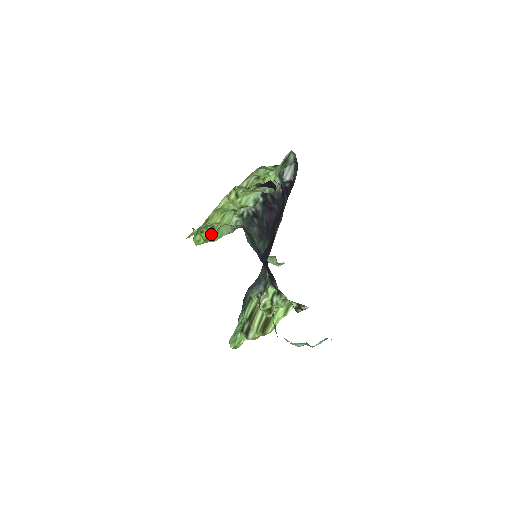
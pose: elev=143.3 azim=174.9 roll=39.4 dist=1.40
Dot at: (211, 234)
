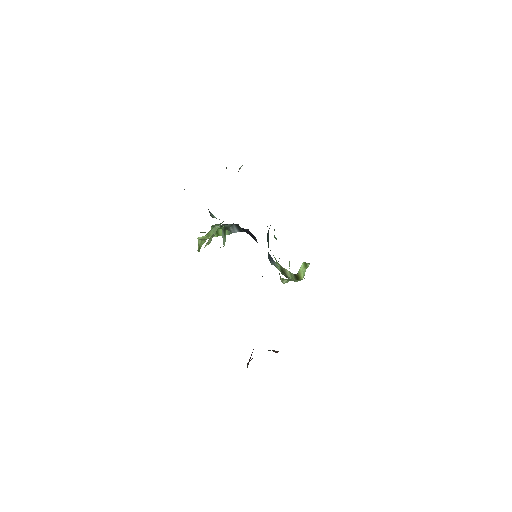
Dot at: occluded
